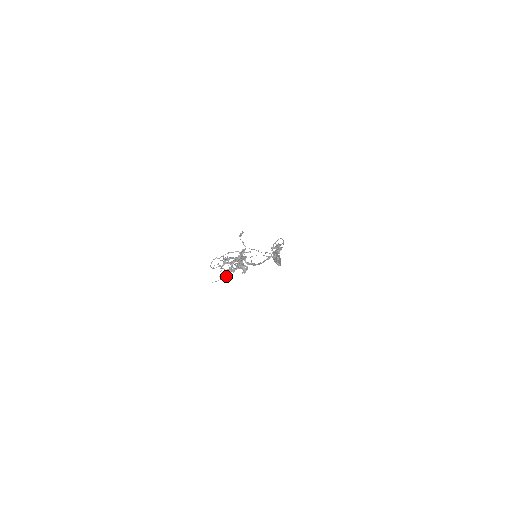
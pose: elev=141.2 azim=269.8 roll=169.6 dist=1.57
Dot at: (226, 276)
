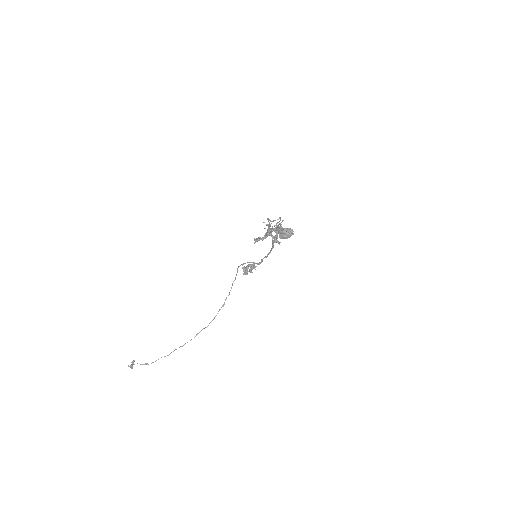
Dot at: (280, 238)
